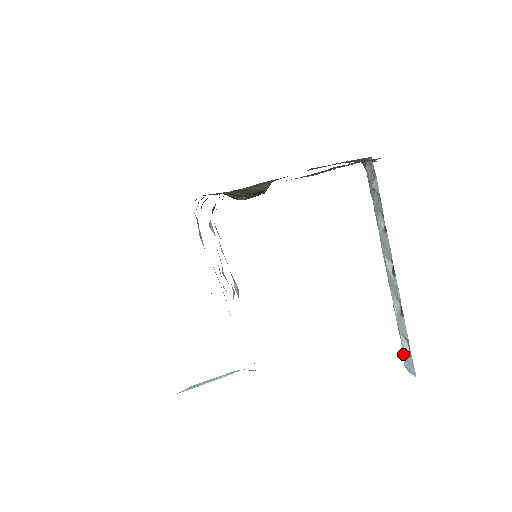
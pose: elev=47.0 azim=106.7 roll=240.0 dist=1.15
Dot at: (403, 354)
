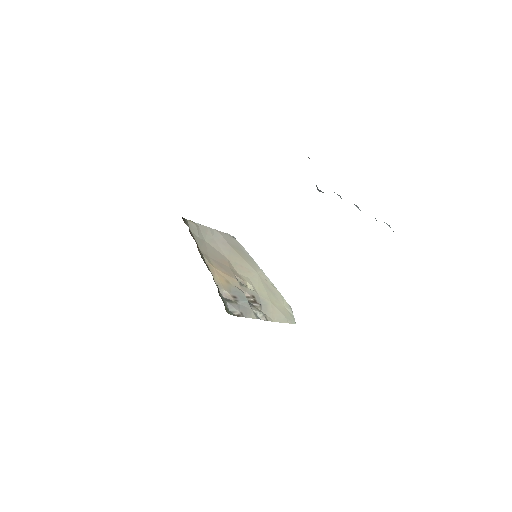
Dot at: occluded
